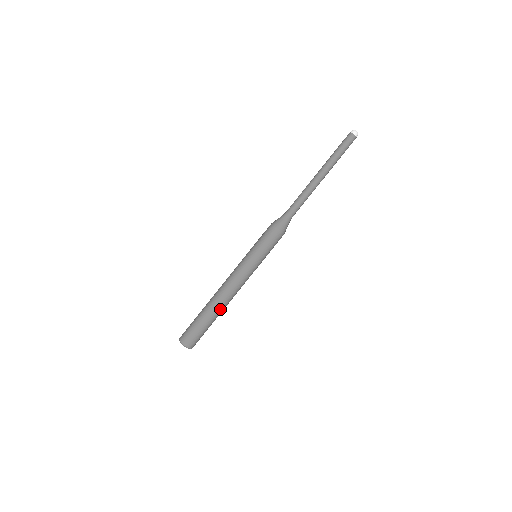
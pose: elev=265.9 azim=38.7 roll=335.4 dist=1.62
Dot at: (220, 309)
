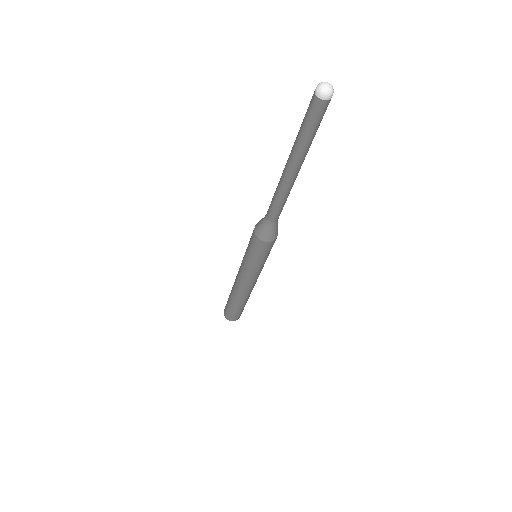
Dot at: (238, 299)
